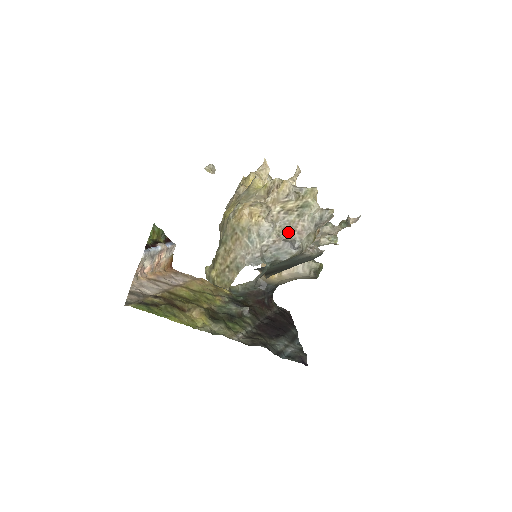
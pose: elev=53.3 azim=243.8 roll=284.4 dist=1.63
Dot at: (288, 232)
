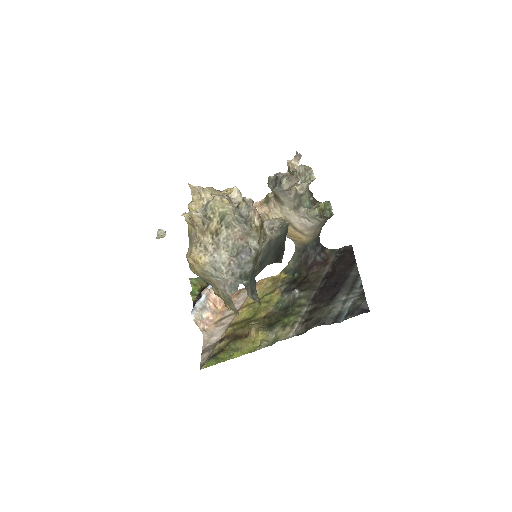
Dot at: (234, 246)
